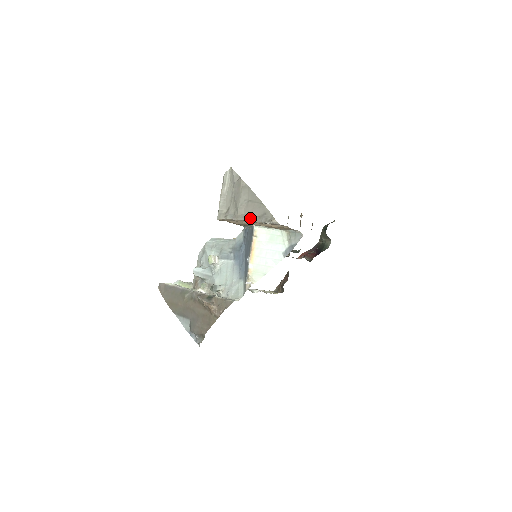
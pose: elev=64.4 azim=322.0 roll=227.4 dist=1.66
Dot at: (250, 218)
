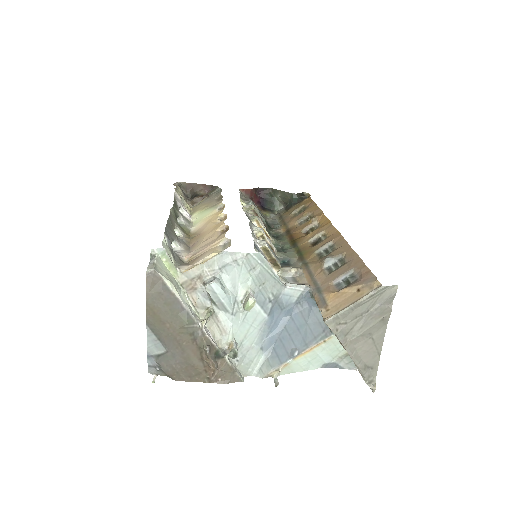
Dot at: (358, 361)
